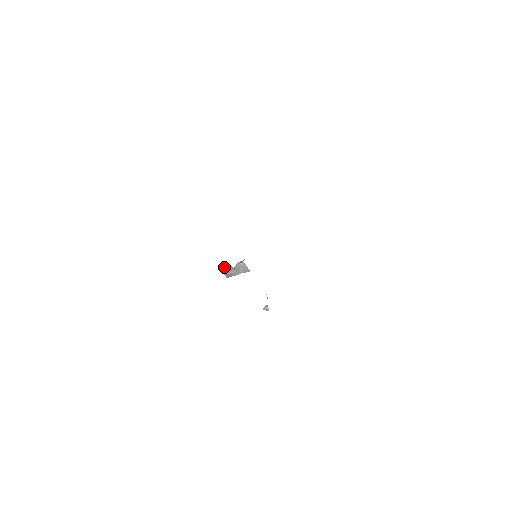
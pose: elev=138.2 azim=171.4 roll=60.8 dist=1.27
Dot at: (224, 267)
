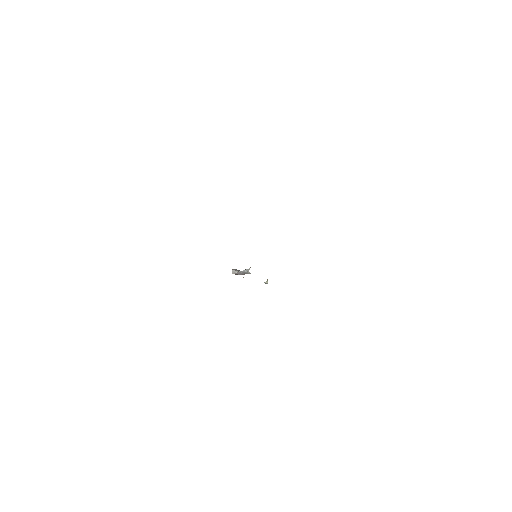
Dot at: (235, 273)
